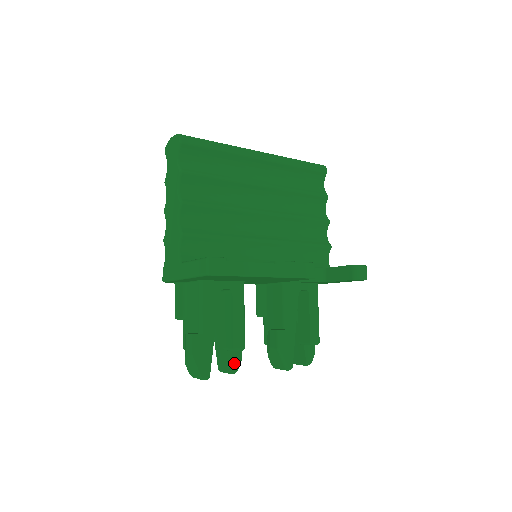
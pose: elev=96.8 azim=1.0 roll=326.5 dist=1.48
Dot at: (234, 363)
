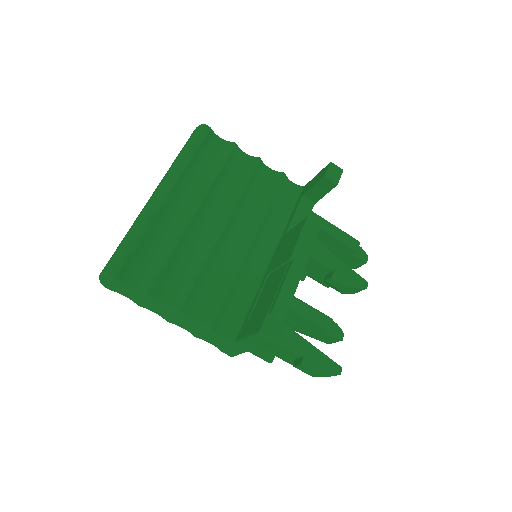
Dot at: (336, 333)
